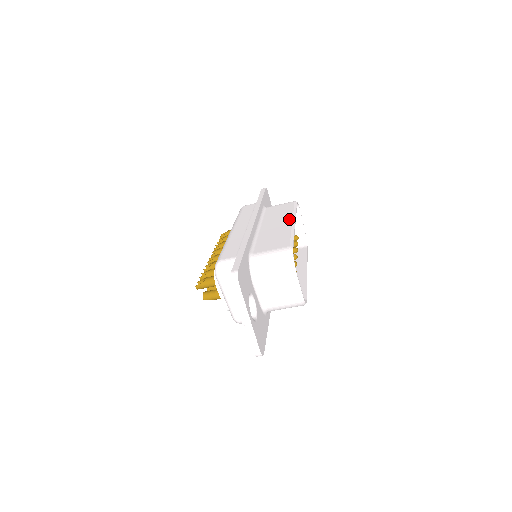
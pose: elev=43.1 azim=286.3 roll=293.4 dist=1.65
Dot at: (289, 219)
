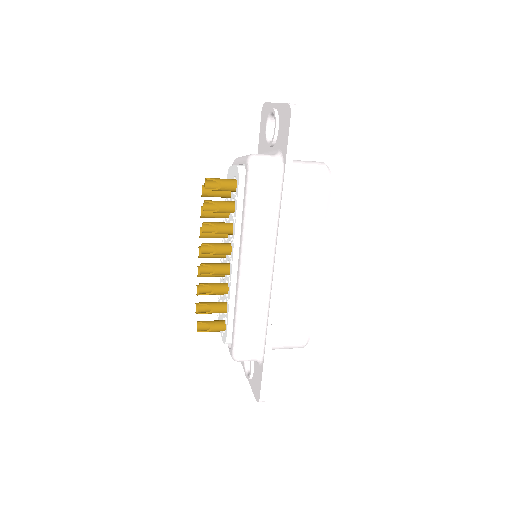
Dot at: (315, 261)
